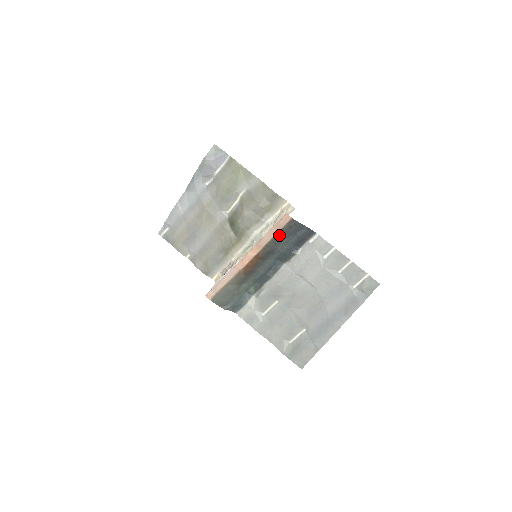
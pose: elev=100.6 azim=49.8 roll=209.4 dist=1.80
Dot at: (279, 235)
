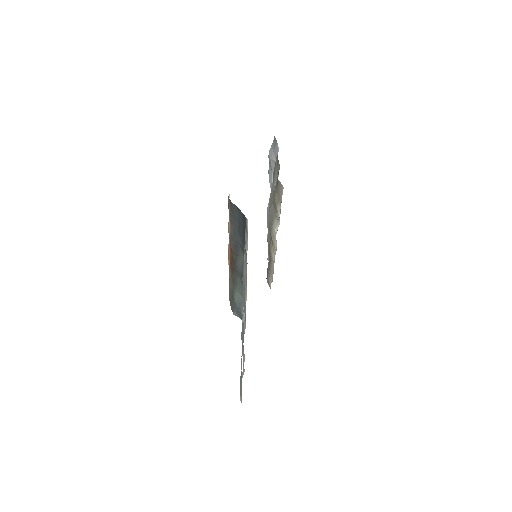
Dot at: (232, 222)
